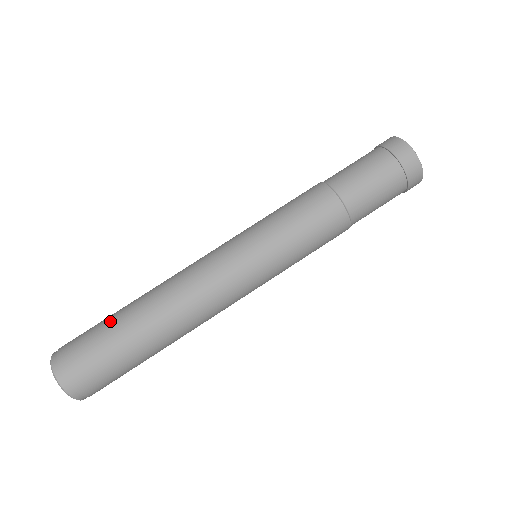
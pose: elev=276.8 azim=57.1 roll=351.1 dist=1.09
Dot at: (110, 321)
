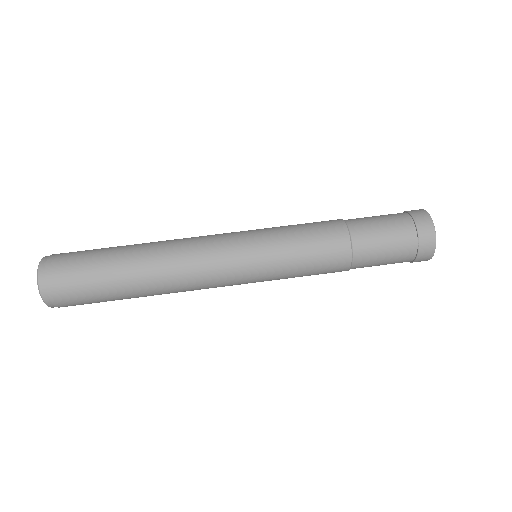
Dot at: (109, 247)
